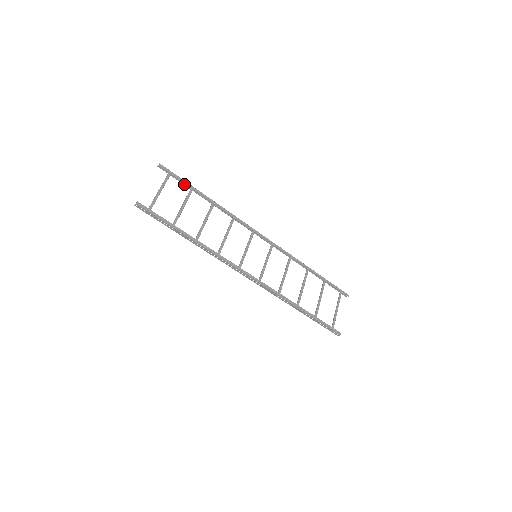
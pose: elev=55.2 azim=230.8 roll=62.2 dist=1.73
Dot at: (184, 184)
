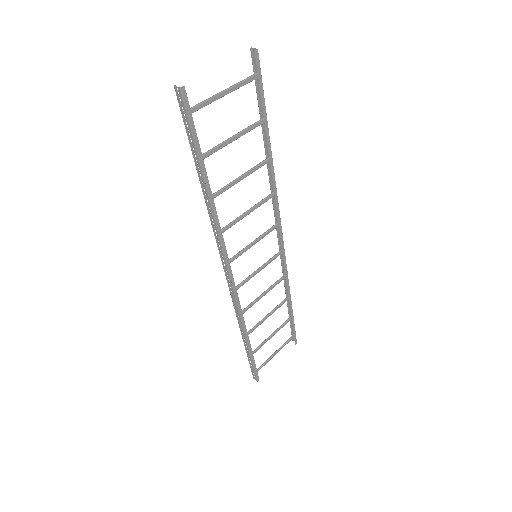
Dot at: (259, 103)
